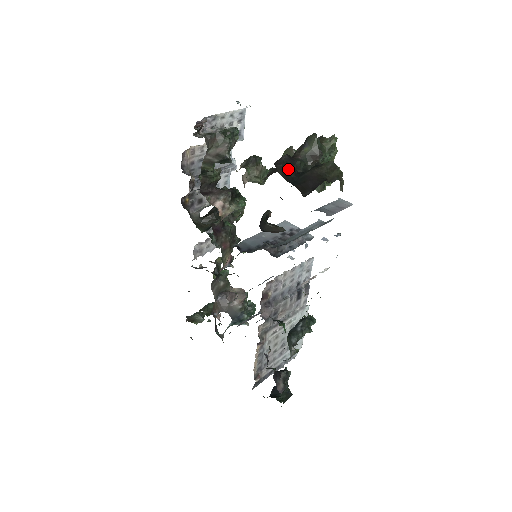
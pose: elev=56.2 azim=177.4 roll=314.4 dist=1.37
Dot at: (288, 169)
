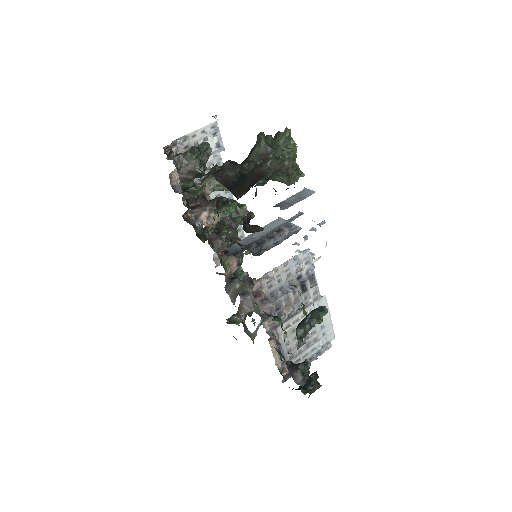
Dot at: (229, 174)
